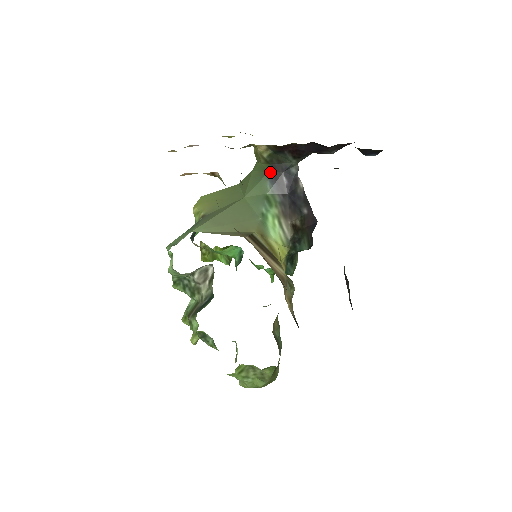
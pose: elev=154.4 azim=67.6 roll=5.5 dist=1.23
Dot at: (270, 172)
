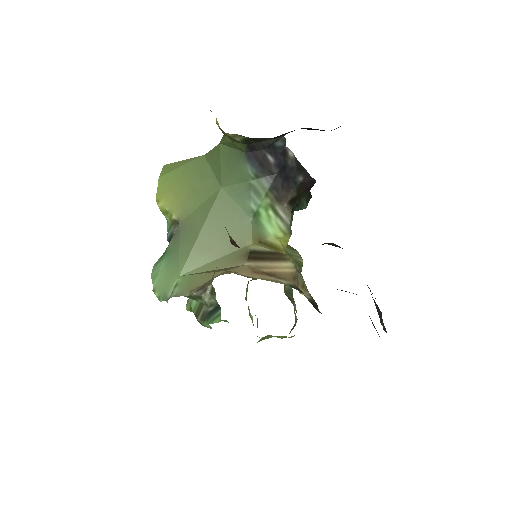
Dot at: (248, 152)
